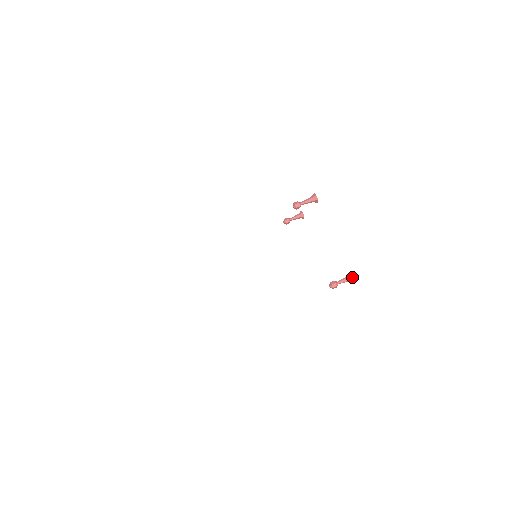
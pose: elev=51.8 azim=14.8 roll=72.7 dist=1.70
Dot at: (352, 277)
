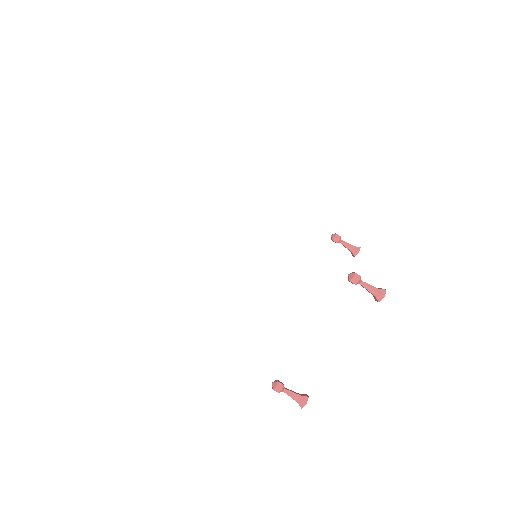
Dot at: (302, 403)
